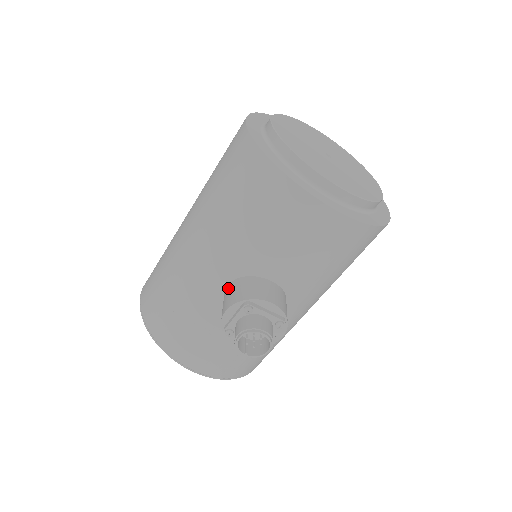
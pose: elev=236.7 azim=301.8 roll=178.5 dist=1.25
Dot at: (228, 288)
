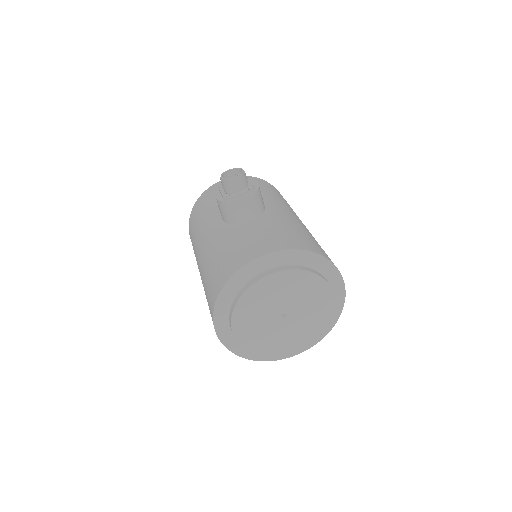
Dot at: occluded
